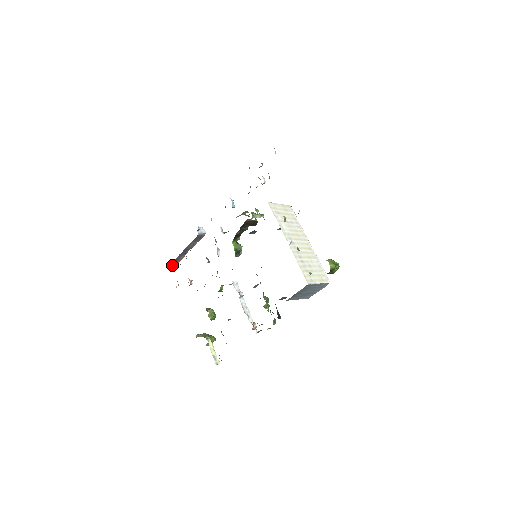
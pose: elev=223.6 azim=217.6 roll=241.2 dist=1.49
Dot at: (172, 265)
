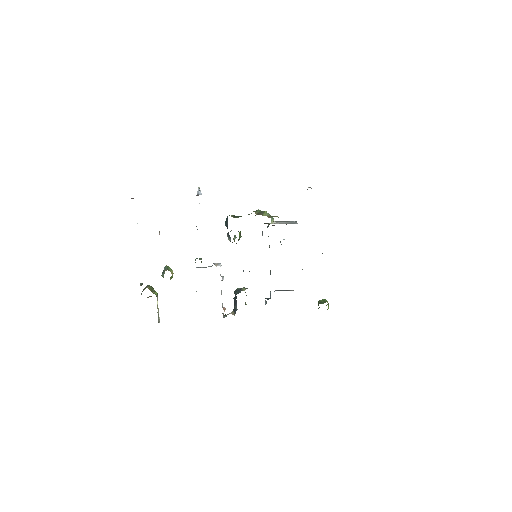
Dot at: occluded
